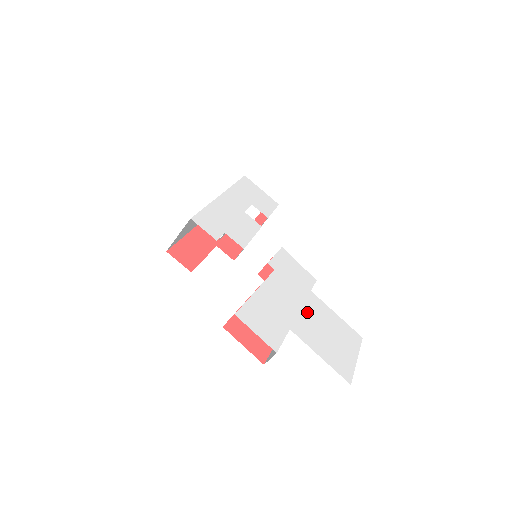
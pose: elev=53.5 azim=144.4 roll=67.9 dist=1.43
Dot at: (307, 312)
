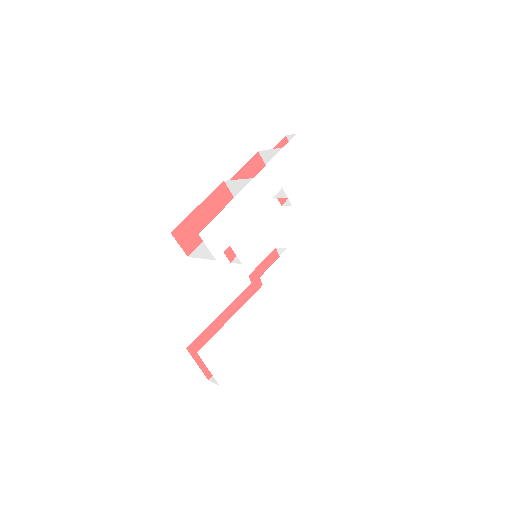
Dot at: (271, 331)
